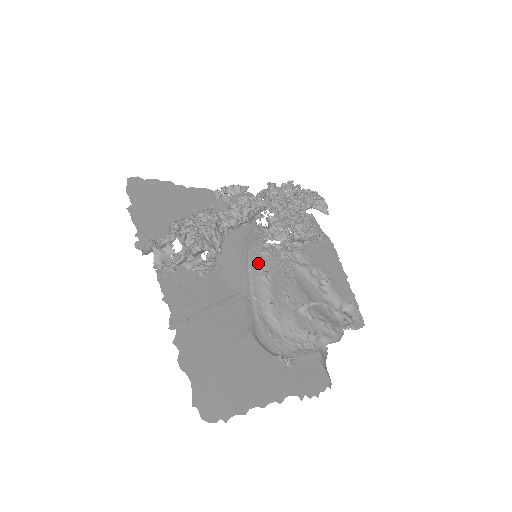
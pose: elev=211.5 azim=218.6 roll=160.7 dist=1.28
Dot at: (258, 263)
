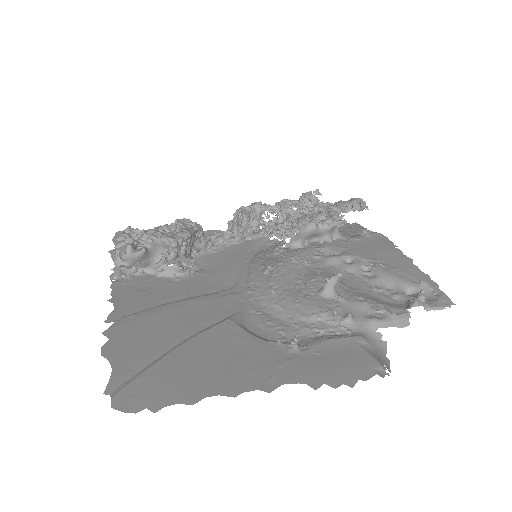
Dot at: (261, 263)
